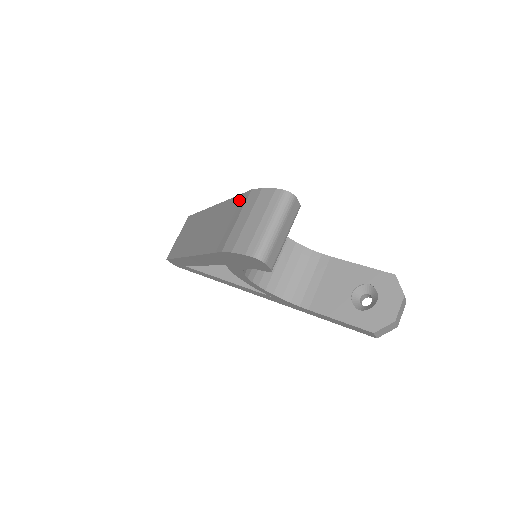
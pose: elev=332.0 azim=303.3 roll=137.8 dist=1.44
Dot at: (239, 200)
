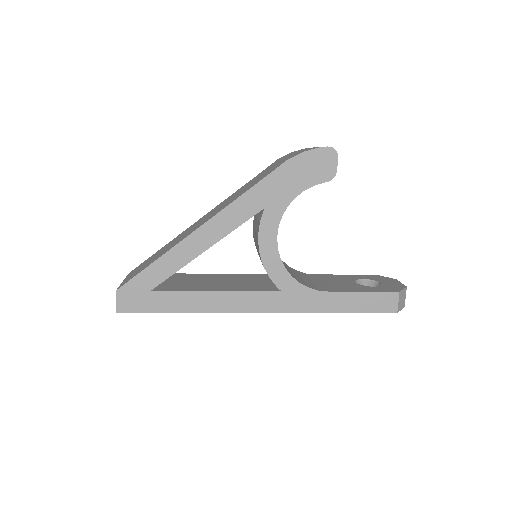
Dot at: (262, 171)
